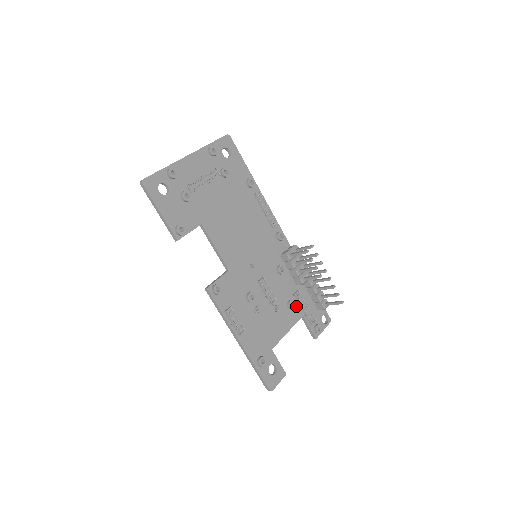
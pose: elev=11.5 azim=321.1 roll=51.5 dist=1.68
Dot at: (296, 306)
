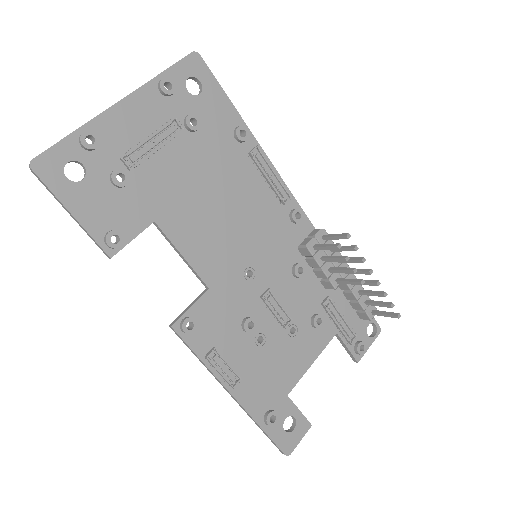
Dot at: (325, 321)
